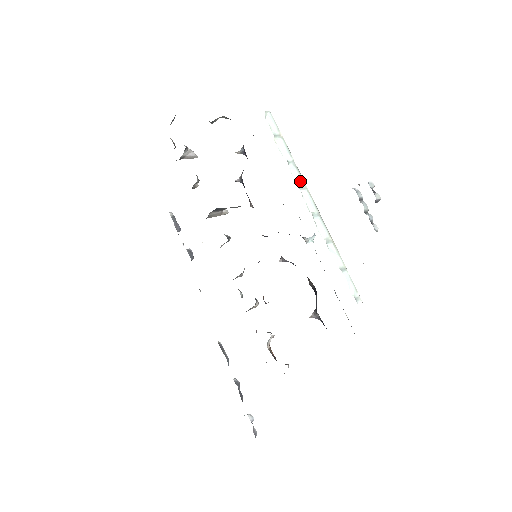
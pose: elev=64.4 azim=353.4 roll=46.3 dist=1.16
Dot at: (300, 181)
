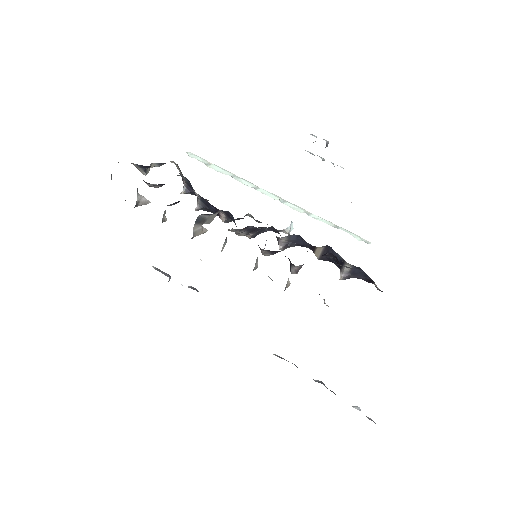
Dot at: (250, 184)
